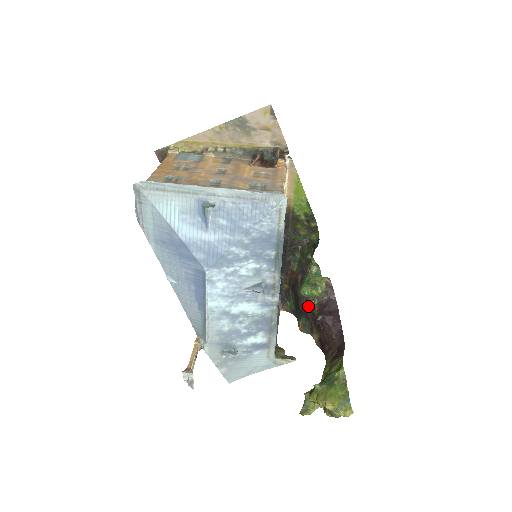
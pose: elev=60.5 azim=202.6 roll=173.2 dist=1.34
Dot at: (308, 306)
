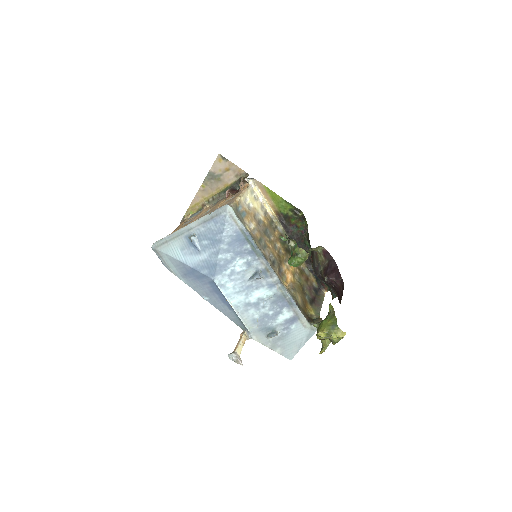
Dot at: (320, 275)
